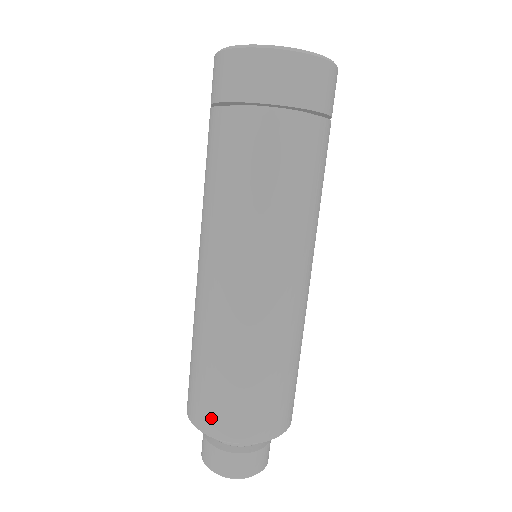
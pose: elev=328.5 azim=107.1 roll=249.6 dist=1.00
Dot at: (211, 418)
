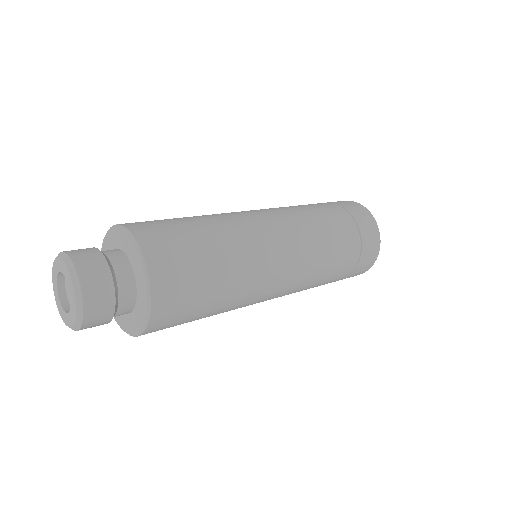
Dot at: occluded
